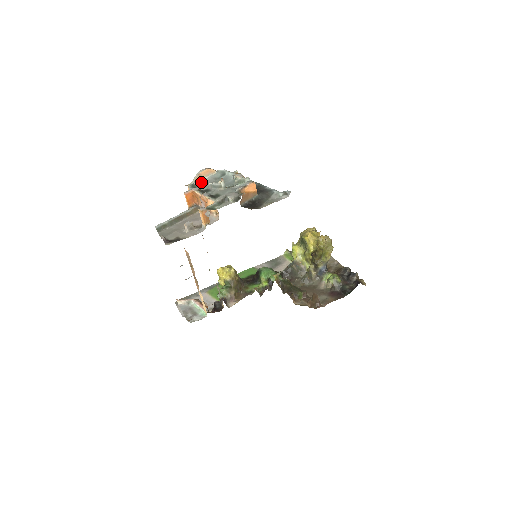
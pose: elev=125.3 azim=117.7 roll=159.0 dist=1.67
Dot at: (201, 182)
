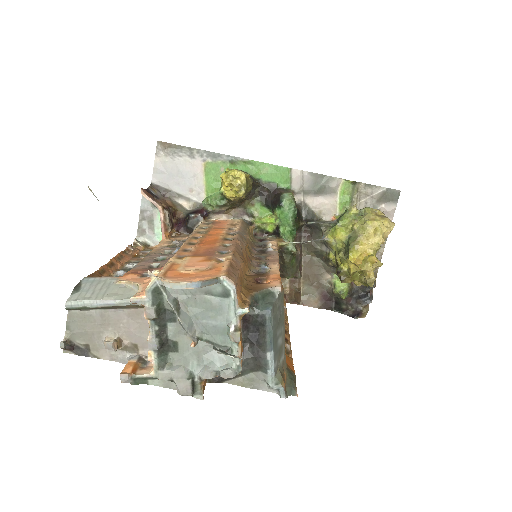
Dot at: occluded
